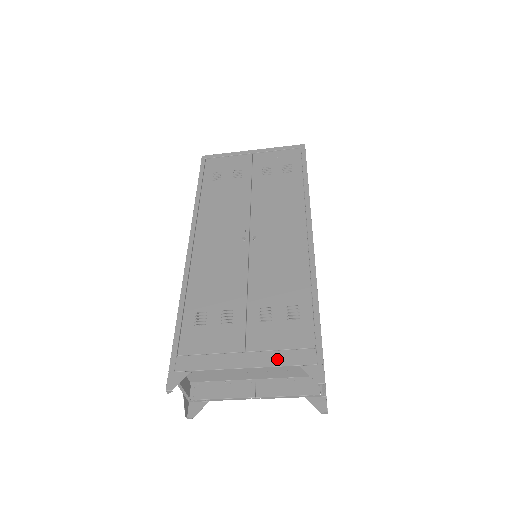
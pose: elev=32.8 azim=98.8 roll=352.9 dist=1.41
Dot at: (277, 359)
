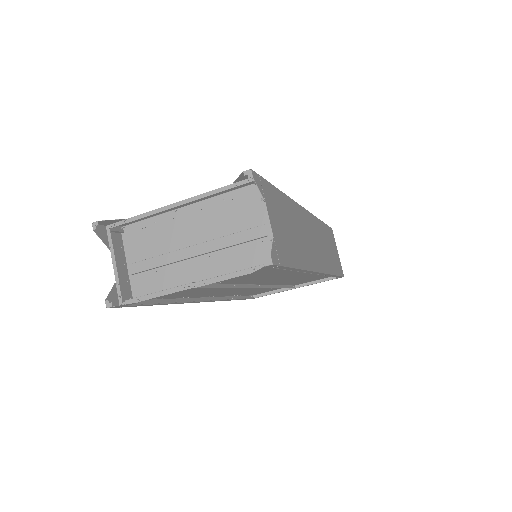
Dot at: occluded
